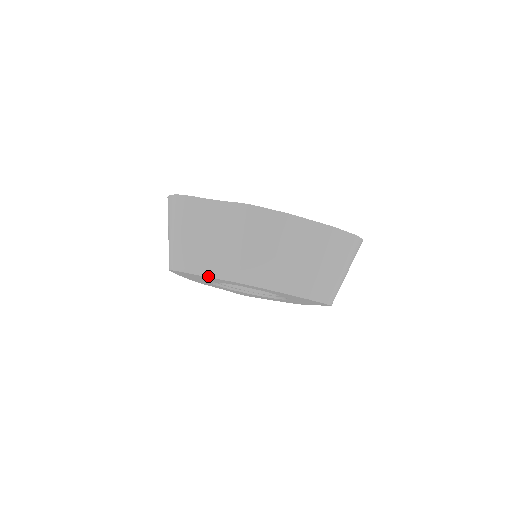
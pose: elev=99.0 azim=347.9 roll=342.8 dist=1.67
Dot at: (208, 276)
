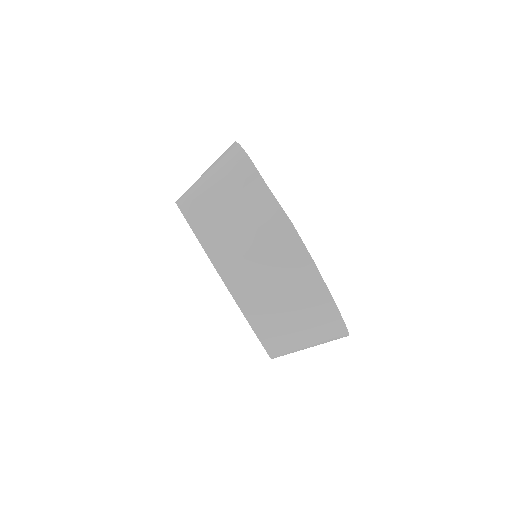
Dot at: (201, 242)
